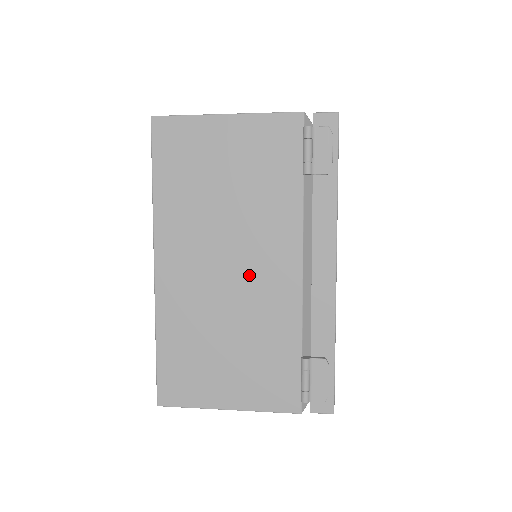
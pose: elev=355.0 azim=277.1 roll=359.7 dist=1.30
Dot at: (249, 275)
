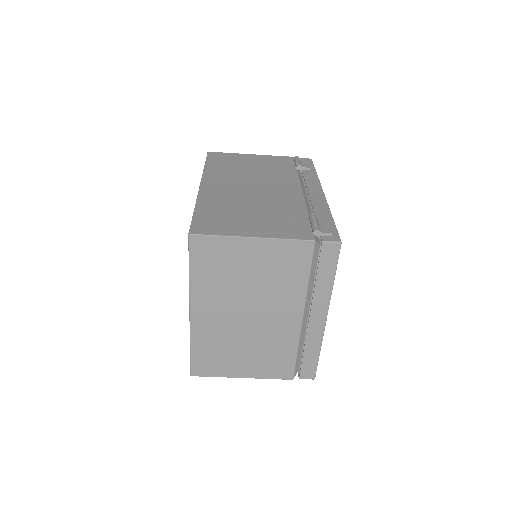
Dot at: (267, 191)
